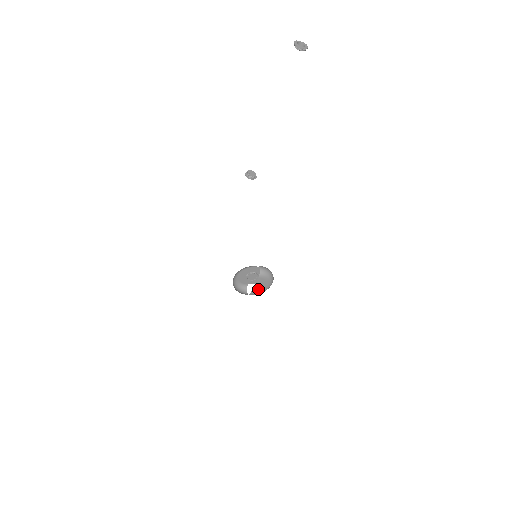
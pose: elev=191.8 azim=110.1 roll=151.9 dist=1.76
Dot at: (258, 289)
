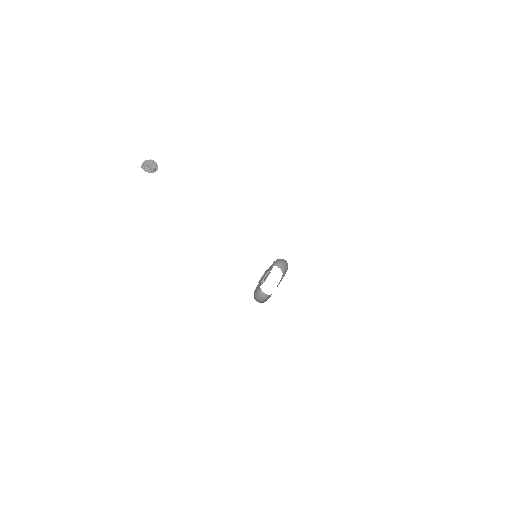
Dot at: occluded
